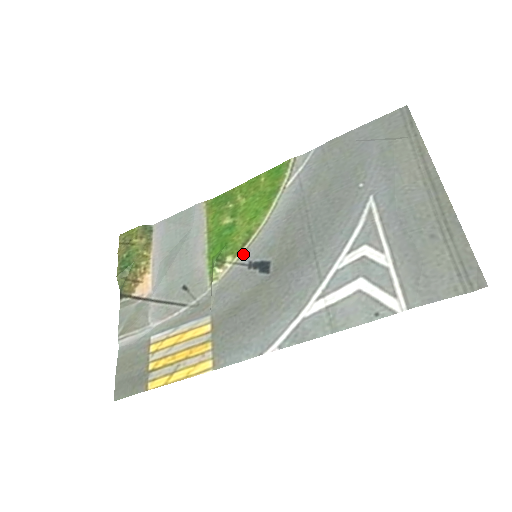
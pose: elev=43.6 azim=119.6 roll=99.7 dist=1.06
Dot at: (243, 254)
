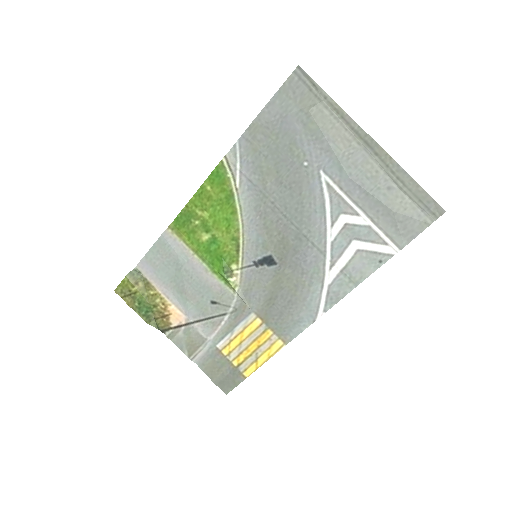
Dot at: (243, 259)
